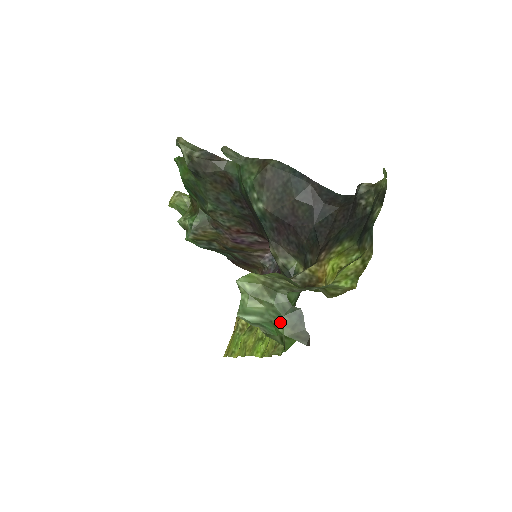
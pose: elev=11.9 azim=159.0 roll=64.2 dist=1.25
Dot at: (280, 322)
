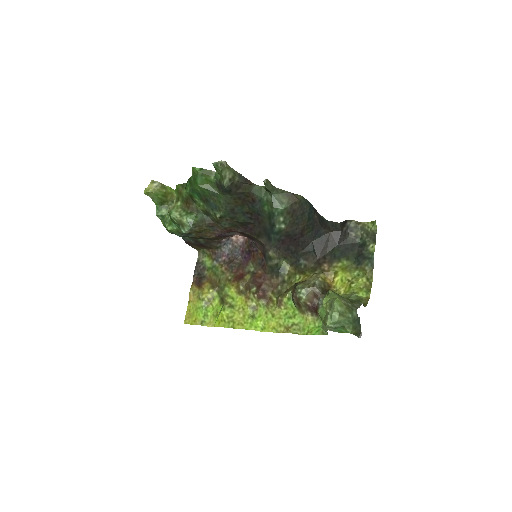
Dot at: (350, 327)
